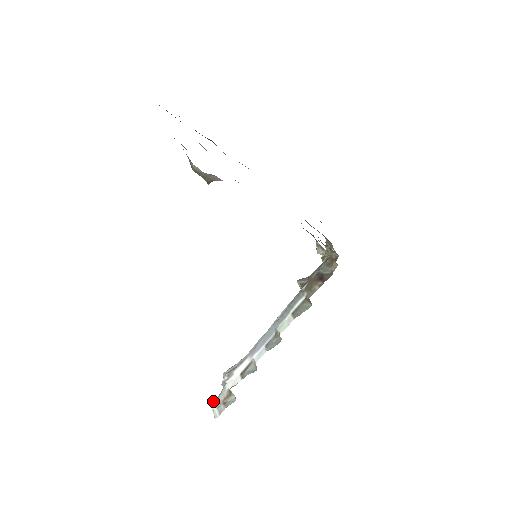
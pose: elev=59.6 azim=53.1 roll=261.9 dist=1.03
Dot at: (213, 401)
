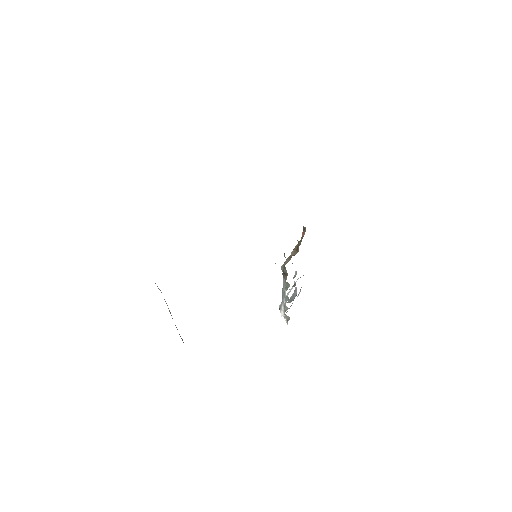
Dot at: (284, 316)
